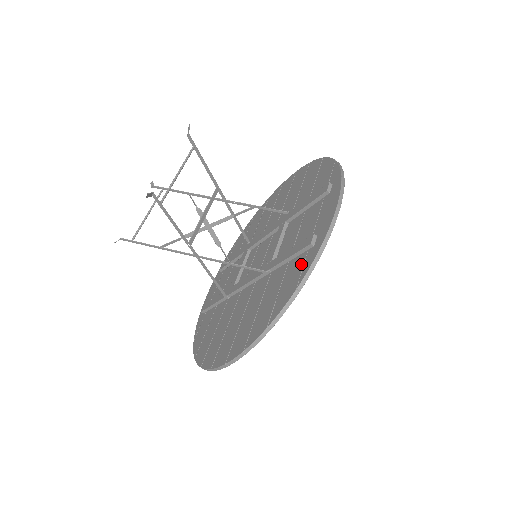
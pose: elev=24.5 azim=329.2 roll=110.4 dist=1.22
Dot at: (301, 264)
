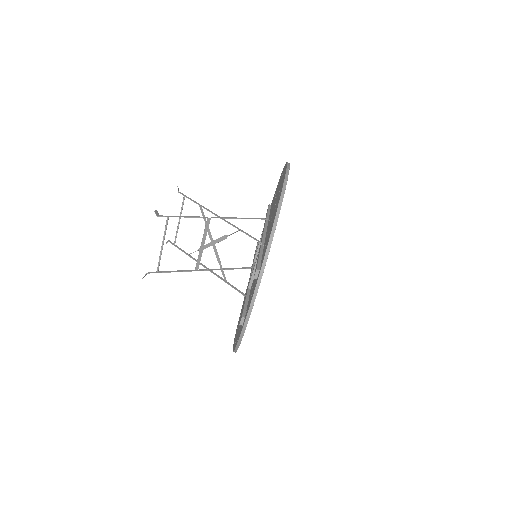
Dot at: (240, 329)
